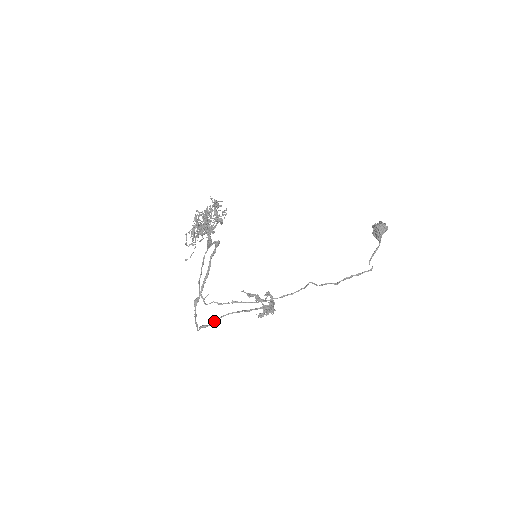
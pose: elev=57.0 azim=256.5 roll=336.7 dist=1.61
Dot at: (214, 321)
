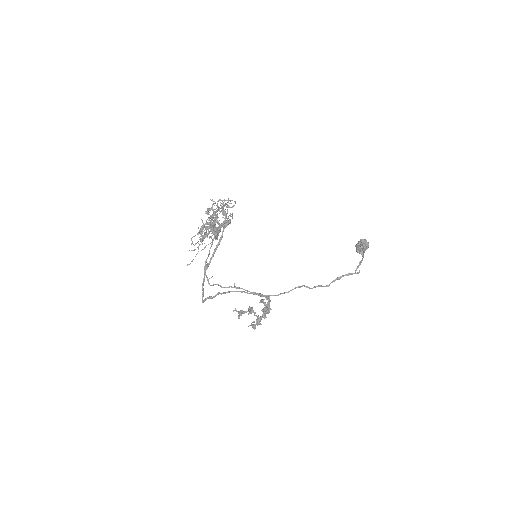
Dot at: (219, 293)
